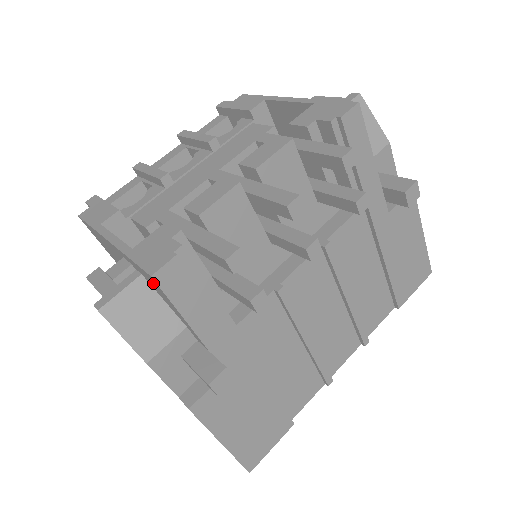
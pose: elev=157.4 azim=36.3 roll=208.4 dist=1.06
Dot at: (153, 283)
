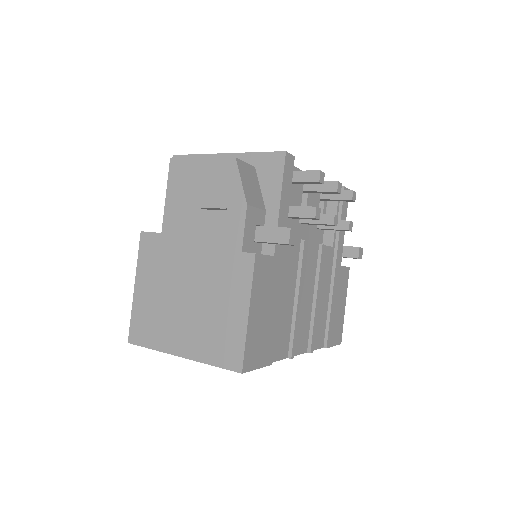
Dot at: (273, 164)
